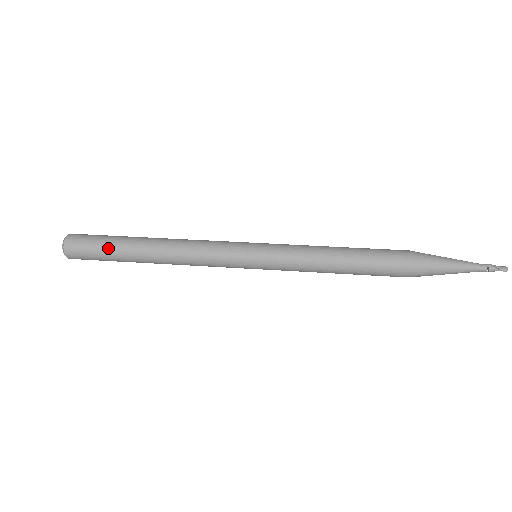
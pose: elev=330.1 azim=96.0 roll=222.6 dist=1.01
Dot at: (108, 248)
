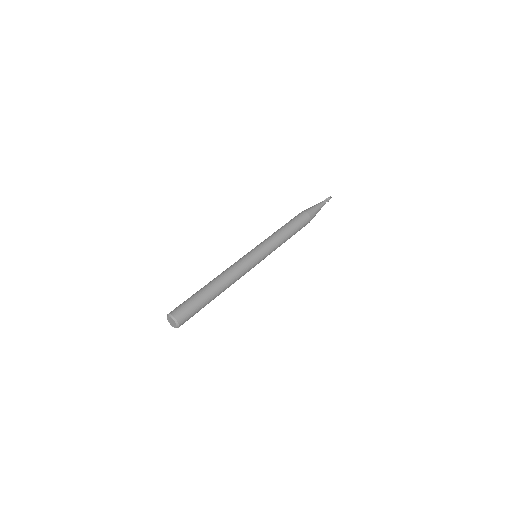
Dot at: (195, 298)
